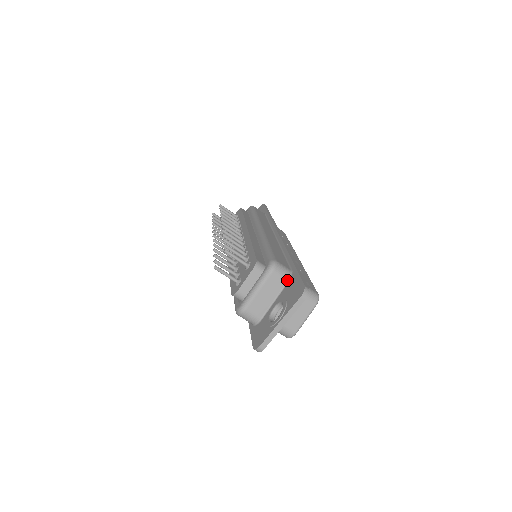
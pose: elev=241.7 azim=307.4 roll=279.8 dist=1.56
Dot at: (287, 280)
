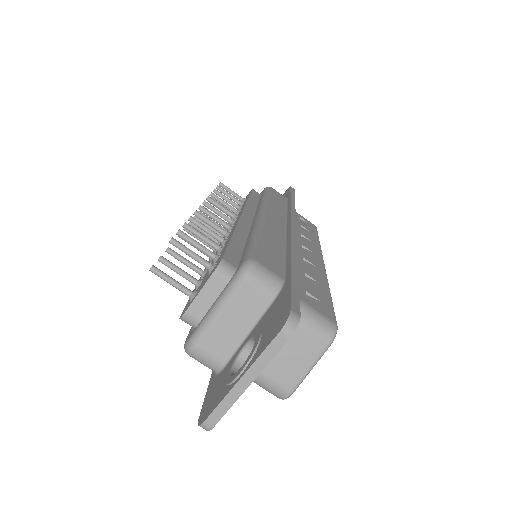
Dot at: (273, 296)
